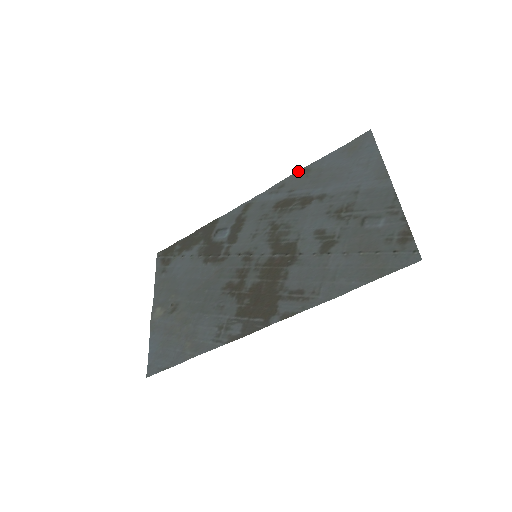
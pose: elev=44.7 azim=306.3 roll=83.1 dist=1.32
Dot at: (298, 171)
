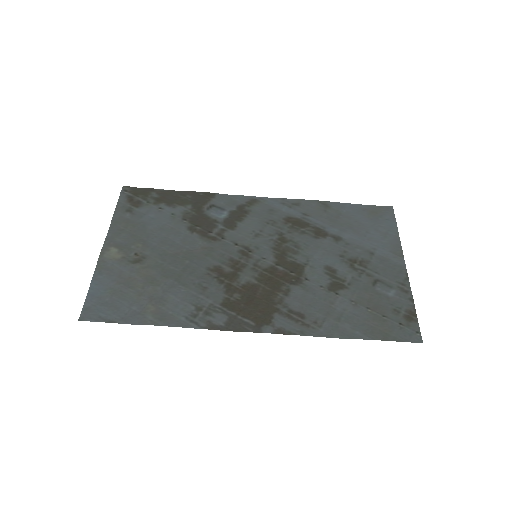
Dot at: (317, 200)
